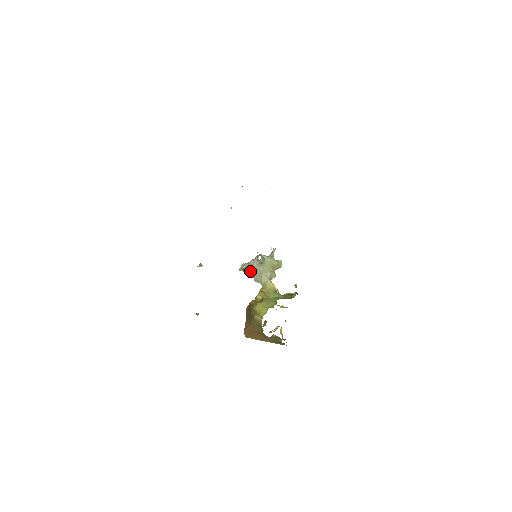
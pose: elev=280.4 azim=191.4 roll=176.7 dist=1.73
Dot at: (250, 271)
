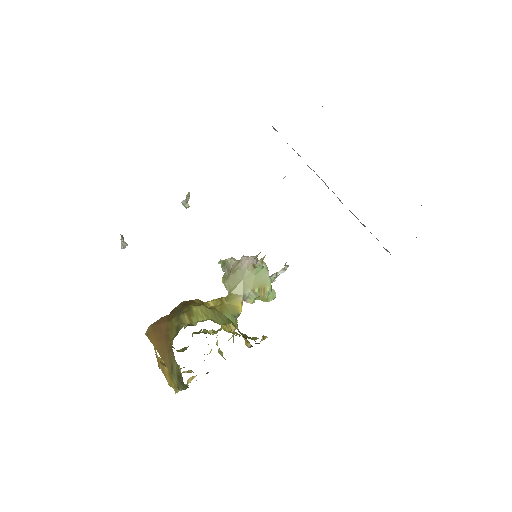
Dot at: (231, 269)
